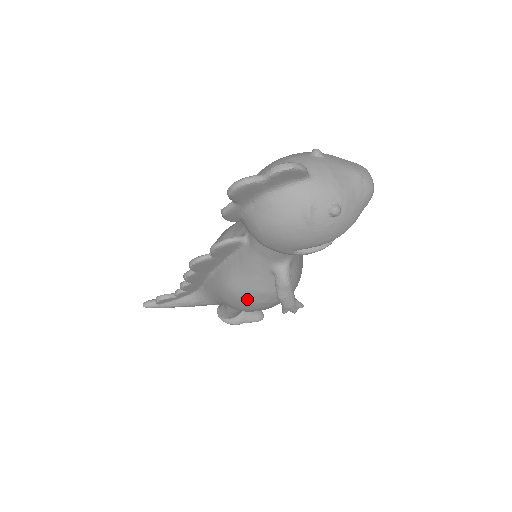
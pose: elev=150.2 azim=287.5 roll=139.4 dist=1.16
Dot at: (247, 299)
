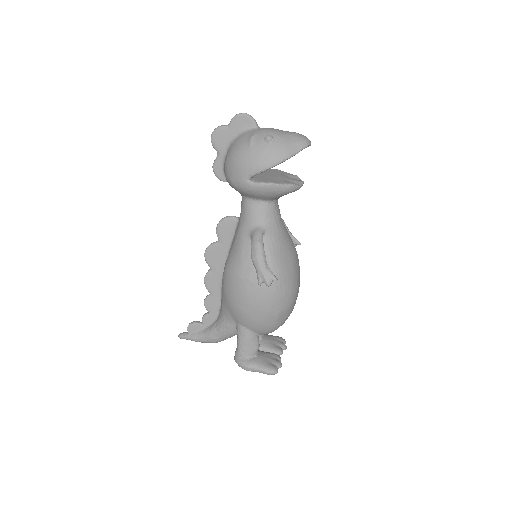
Dot at: (235, 275)
